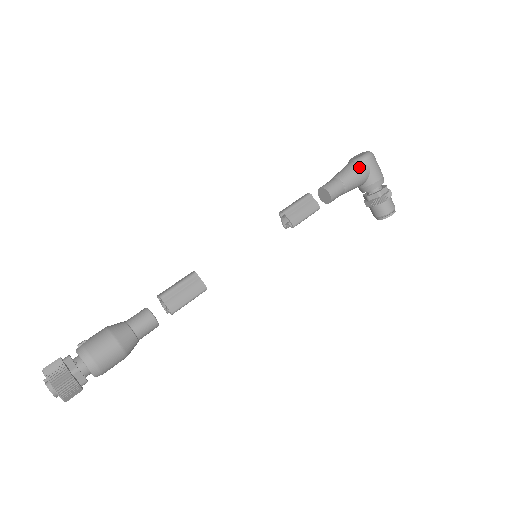
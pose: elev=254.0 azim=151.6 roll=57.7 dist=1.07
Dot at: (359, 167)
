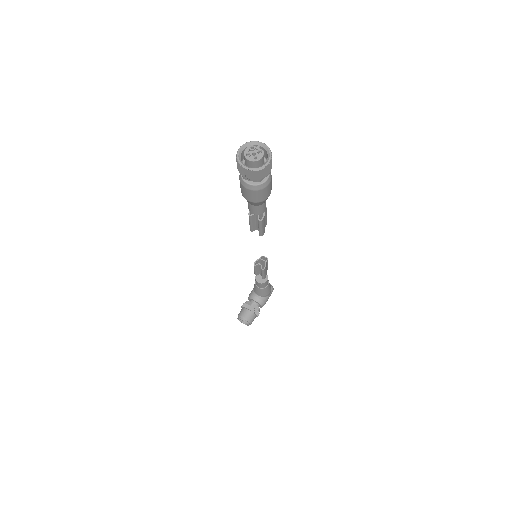
Dot at: (271, 288)
